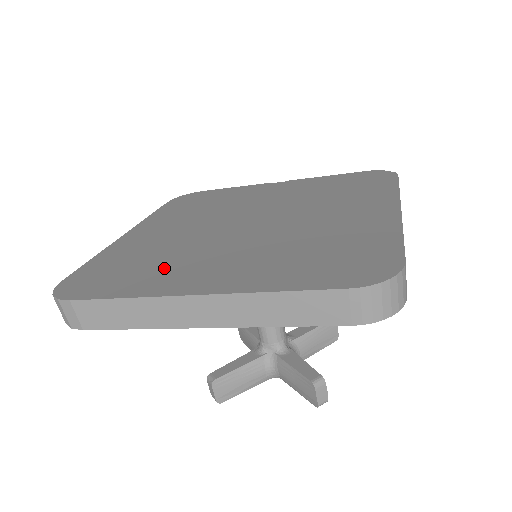
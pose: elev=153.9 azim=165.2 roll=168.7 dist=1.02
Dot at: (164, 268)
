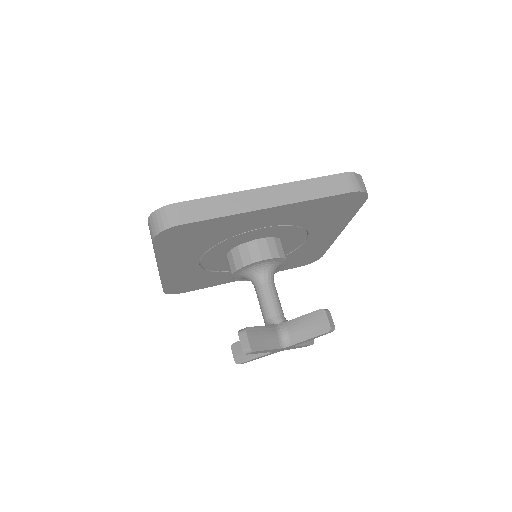
Dot at: occluded
